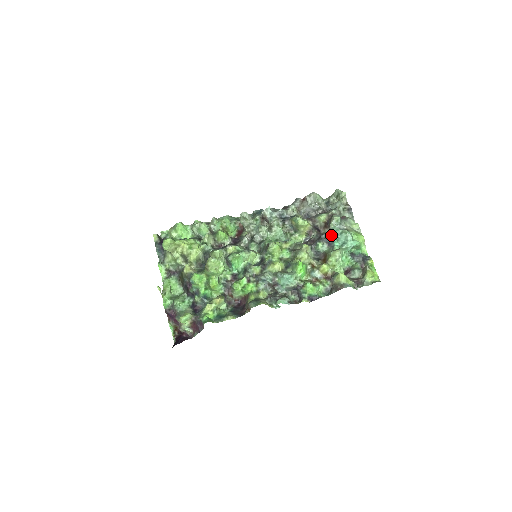
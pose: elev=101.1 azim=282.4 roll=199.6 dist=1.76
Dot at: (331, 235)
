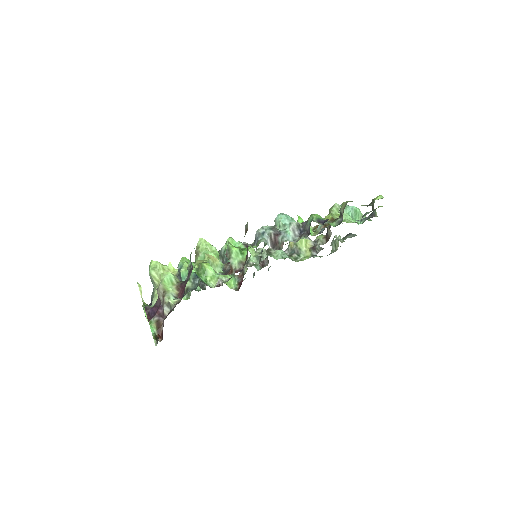
Dot at: occluded
